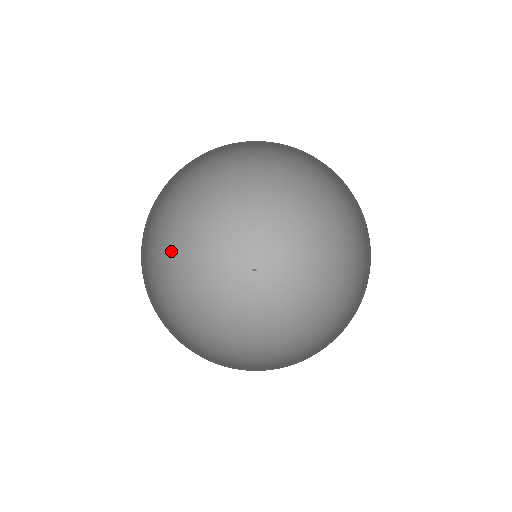
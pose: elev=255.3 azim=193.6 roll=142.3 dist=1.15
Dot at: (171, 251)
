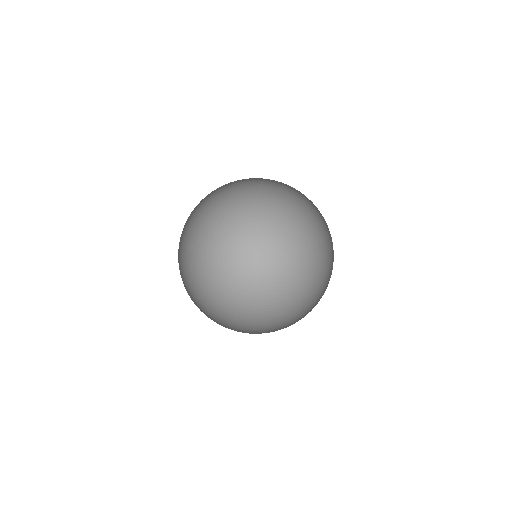
Dot at: (220, 323)
